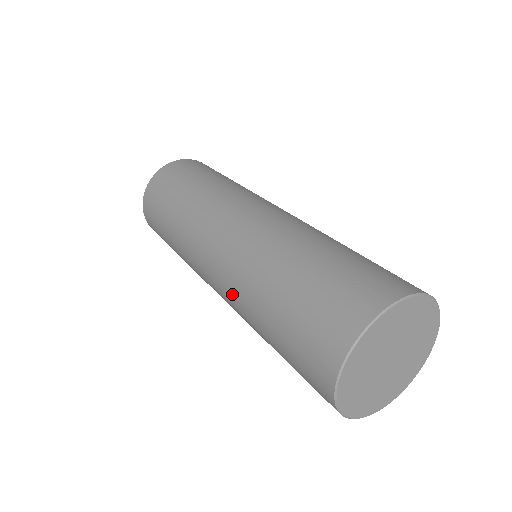
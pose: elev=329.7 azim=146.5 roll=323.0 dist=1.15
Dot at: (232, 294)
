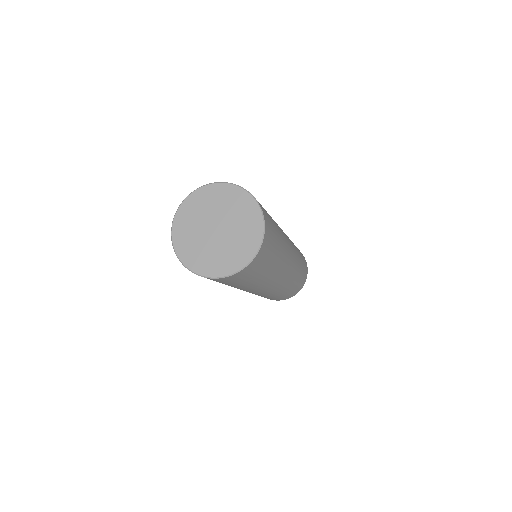
Dot at: occluded
